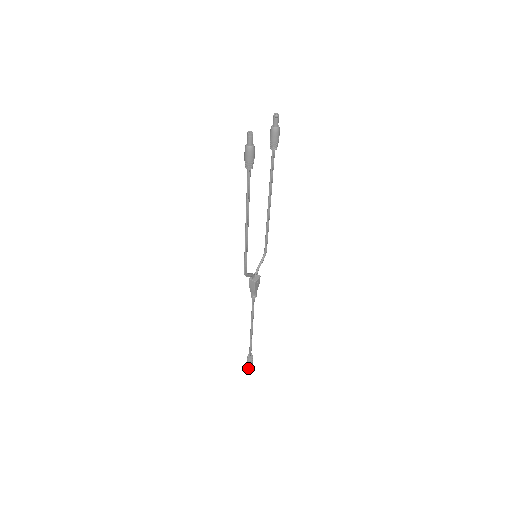
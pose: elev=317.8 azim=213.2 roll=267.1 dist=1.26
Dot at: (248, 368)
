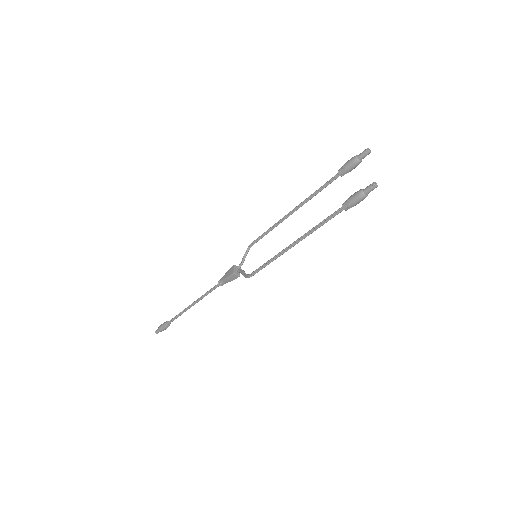
Dot at: (157, 333)
